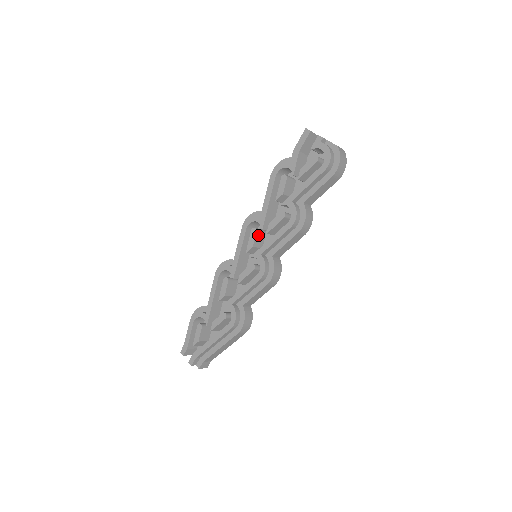
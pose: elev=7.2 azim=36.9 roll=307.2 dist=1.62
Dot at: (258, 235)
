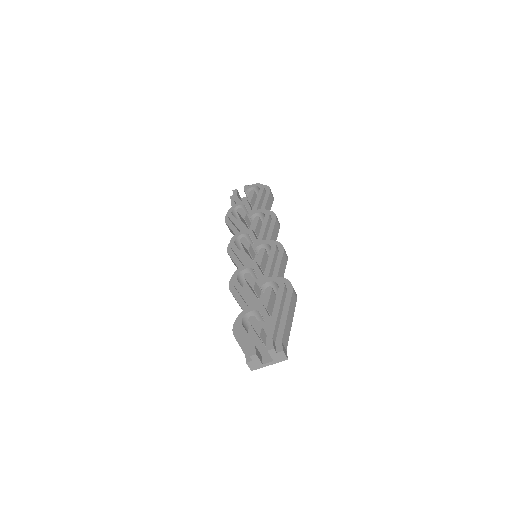
Dot at: occluded
